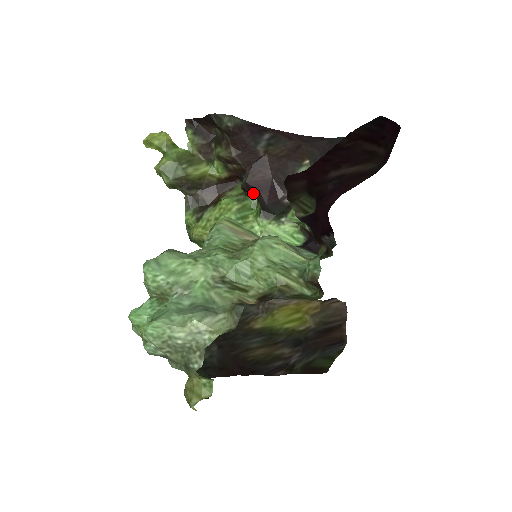
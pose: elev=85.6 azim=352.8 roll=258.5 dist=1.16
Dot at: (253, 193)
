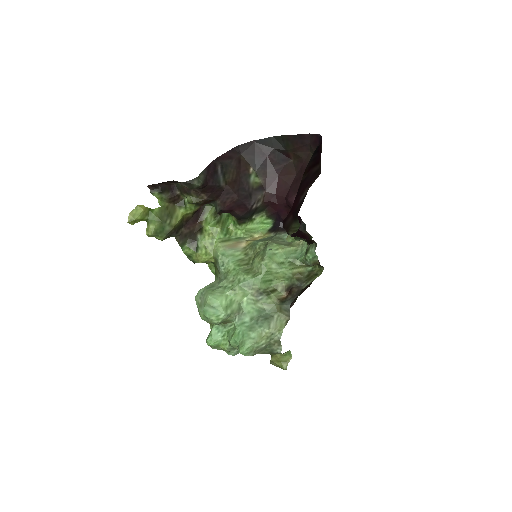
Dot at: occluded
